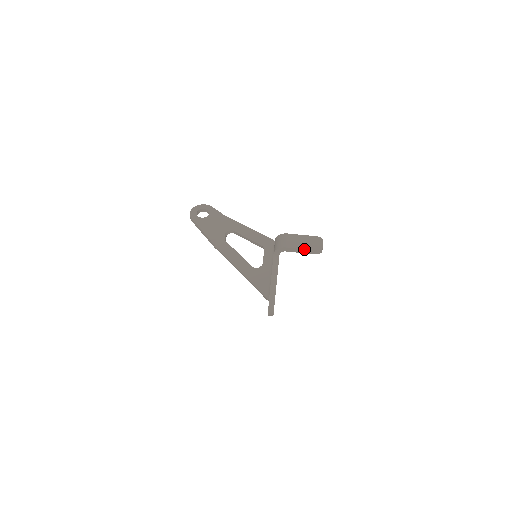
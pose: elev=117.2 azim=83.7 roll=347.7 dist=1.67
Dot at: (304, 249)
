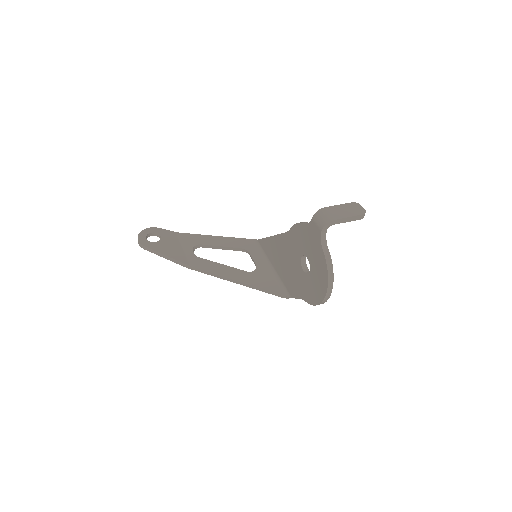
Dot at: (351, 216)
